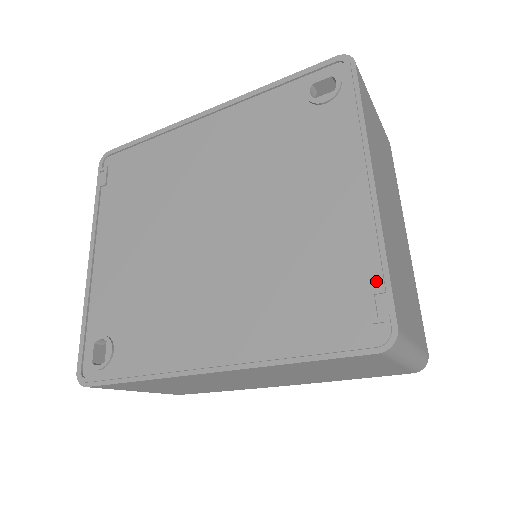
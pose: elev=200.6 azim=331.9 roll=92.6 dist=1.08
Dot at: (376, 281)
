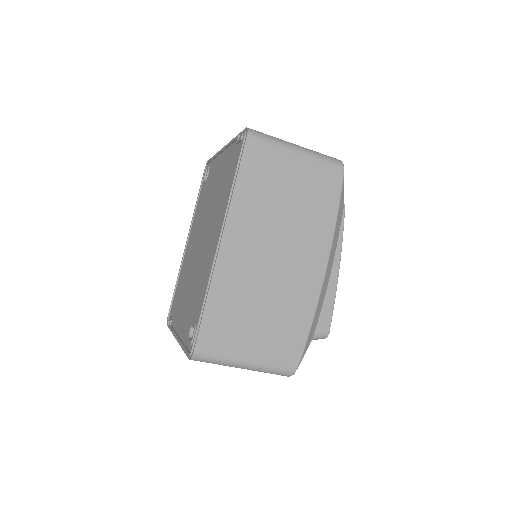
Dot at: occluded
